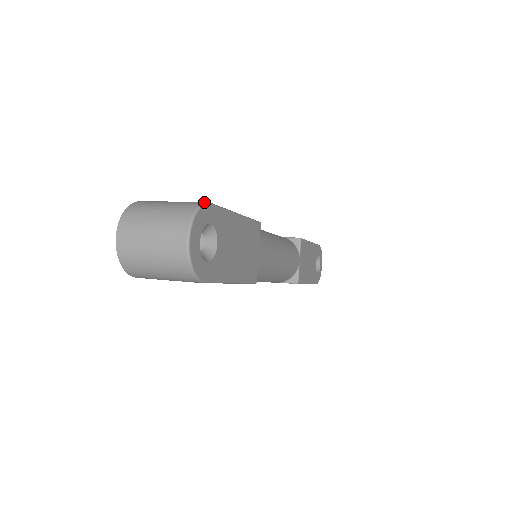
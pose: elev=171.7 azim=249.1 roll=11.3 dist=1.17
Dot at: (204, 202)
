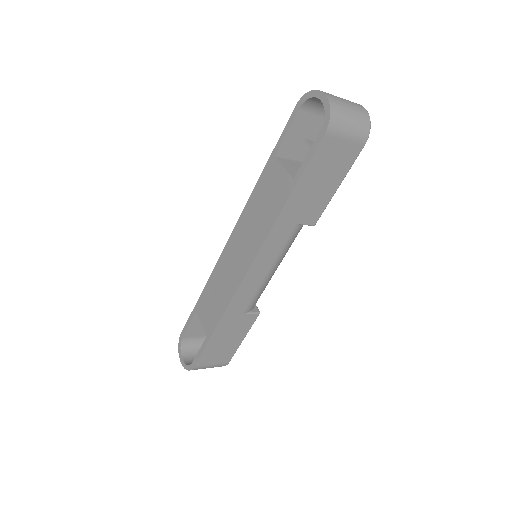
Dot at: occluded
